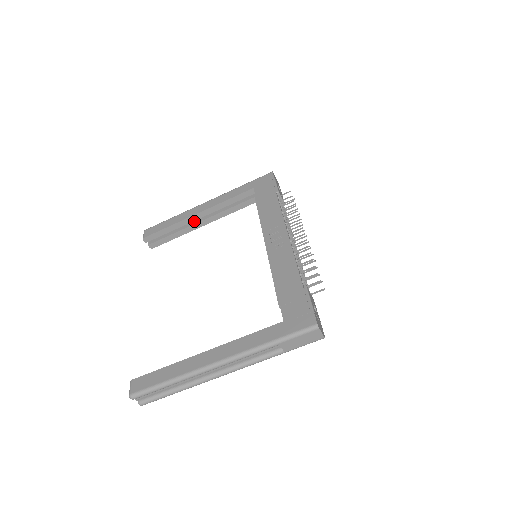
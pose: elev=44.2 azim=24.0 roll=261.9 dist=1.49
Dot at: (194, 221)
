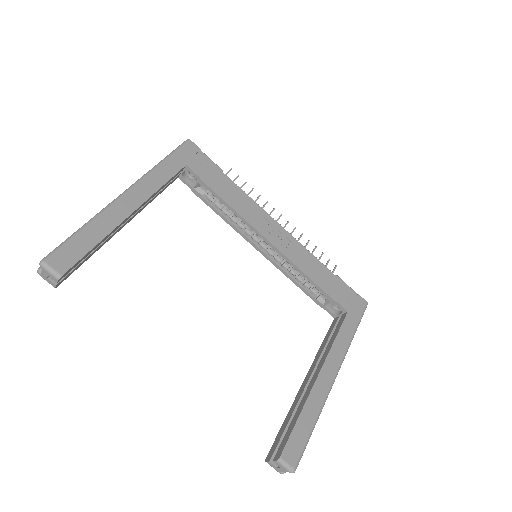
Dot at: occluded
